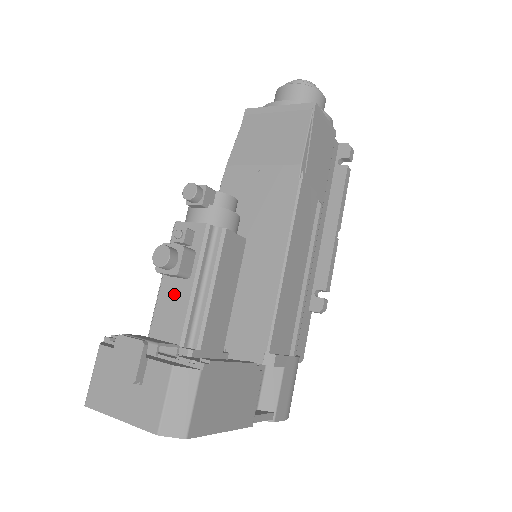
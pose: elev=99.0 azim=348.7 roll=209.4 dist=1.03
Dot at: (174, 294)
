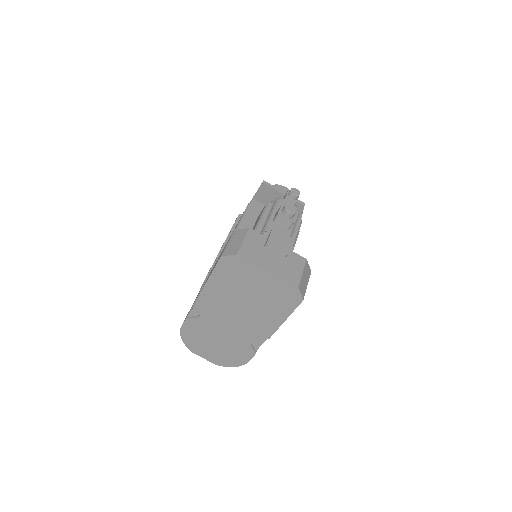
Dot at: occluded
